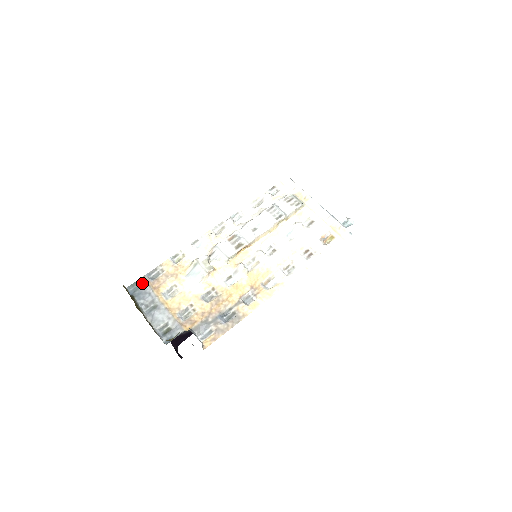
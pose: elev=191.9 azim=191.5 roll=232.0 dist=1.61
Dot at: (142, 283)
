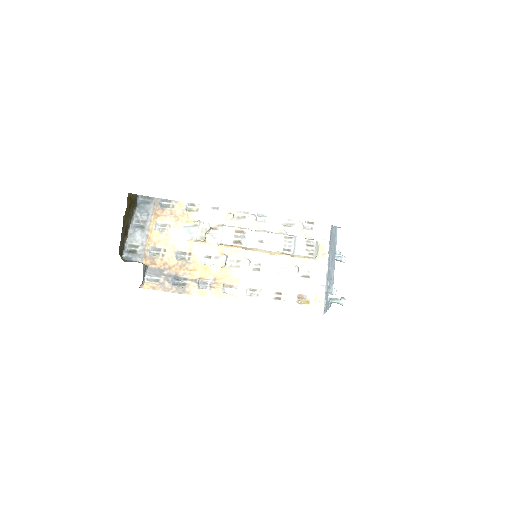
Dot at: (152, 202)
